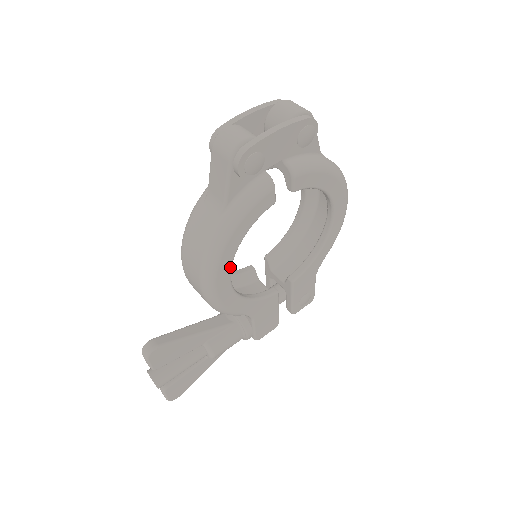
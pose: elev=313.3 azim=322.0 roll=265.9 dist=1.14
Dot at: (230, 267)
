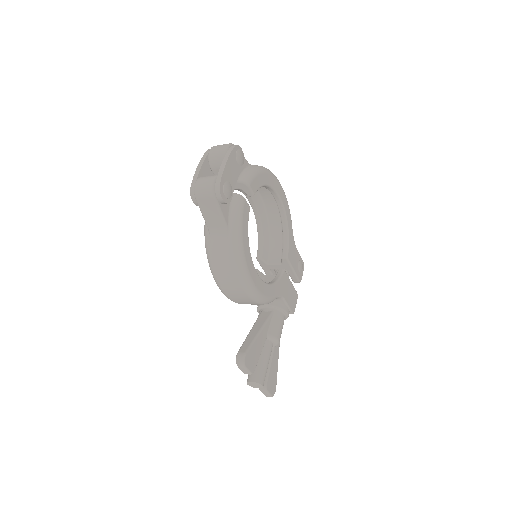
Dot at: (253, 265)
